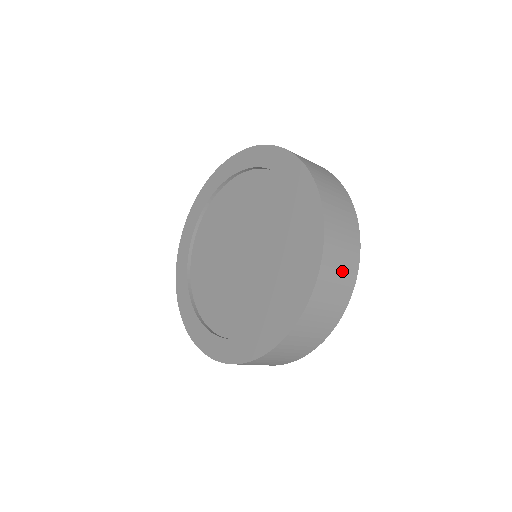
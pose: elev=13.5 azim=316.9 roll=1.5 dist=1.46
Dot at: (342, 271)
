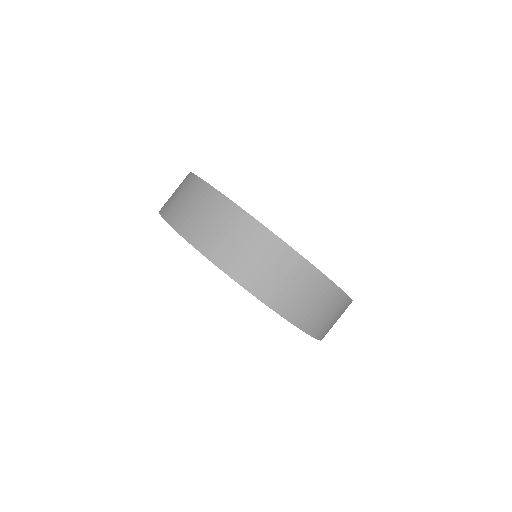
Dot at: occluded
